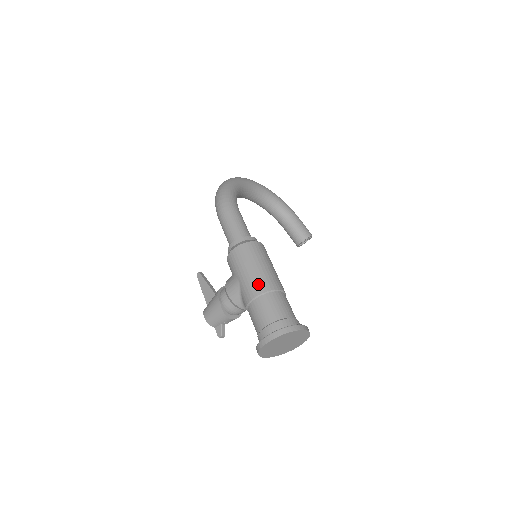
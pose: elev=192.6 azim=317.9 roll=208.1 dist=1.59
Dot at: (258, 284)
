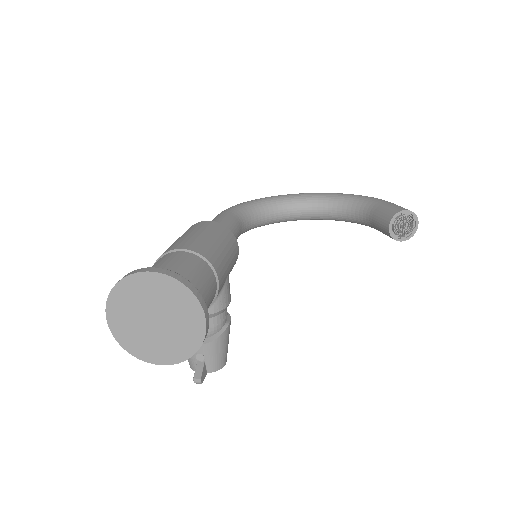
Dot at: occluded
